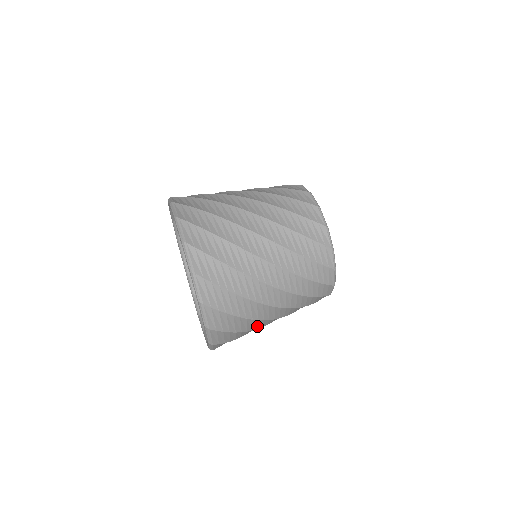
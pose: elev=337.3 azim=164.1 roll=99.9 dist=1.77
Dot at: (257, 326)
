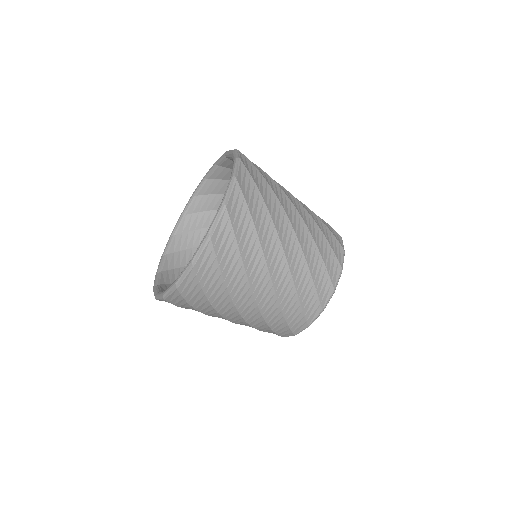
Dot at: occluded
